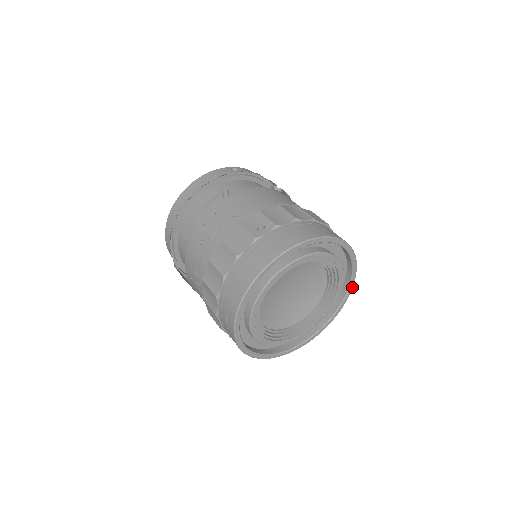
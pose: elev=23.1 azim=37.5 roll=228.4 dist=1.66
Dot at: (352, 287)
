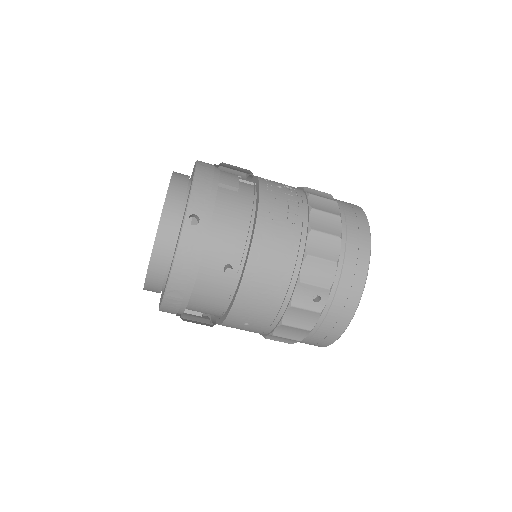
Dot at: occluded
